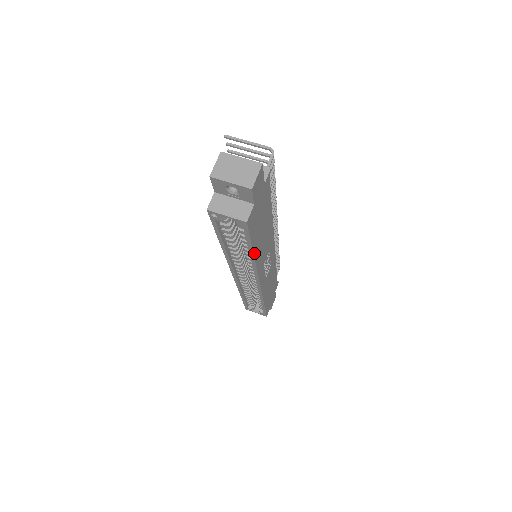
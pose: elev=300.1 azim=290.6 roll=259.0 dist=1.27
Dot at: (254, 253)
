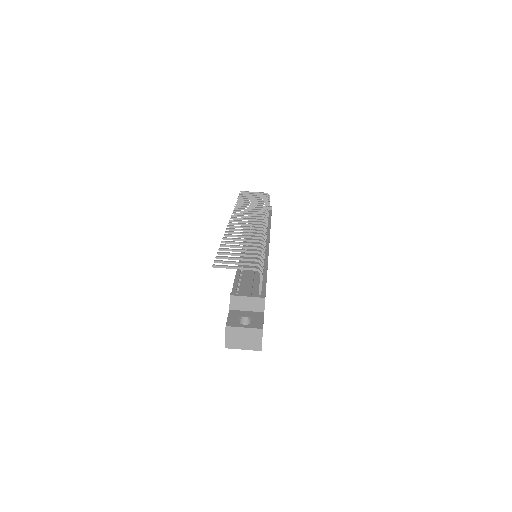
Dot at: occluded
